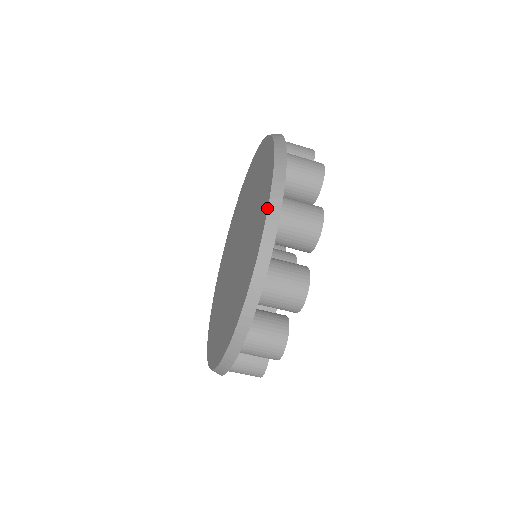
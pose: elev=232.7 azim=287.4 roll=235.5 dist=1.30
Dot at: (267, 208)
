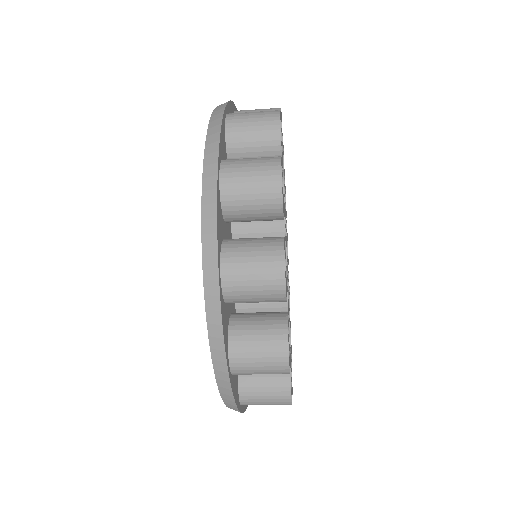
Dot at: (203, 279)
